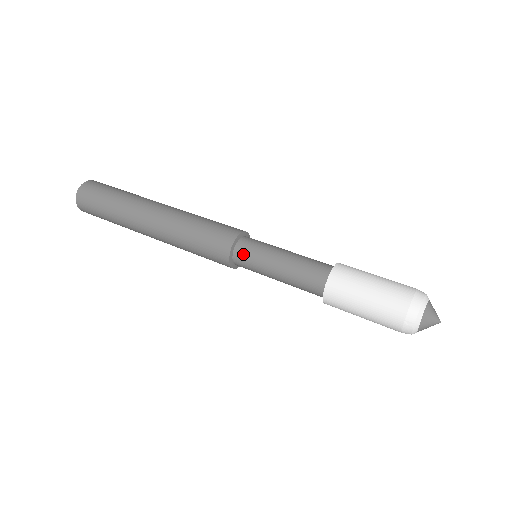
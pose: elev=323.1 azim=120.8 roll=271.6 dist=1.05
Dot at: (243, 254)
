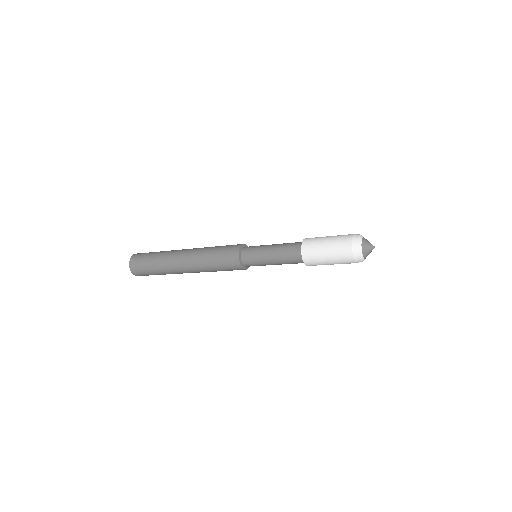
Dot at: (248, 248)
